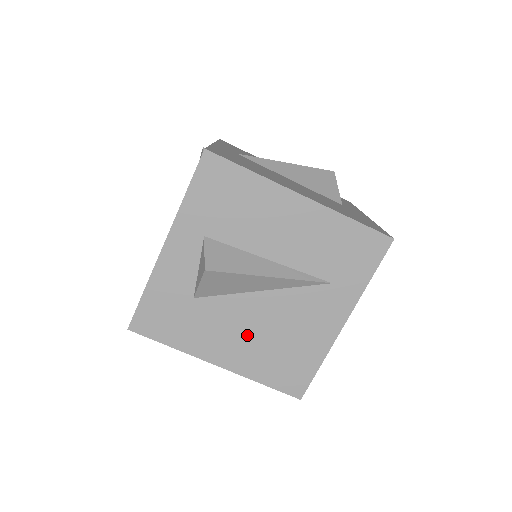
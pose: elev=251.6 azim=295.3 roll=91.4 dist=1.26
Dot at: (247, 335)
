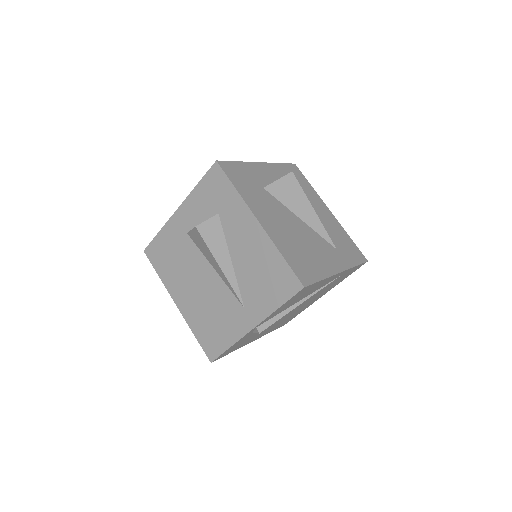
Dot at: (284, 227)
